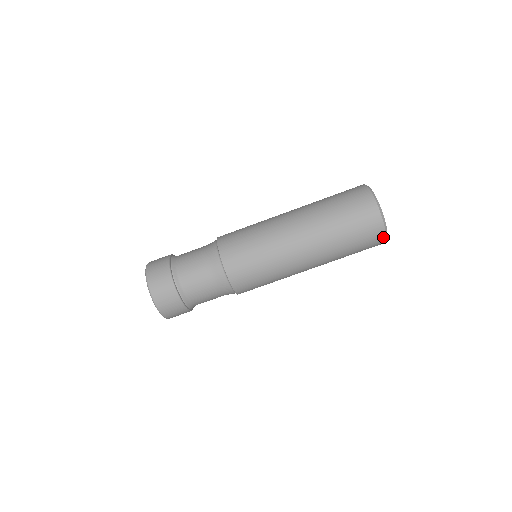
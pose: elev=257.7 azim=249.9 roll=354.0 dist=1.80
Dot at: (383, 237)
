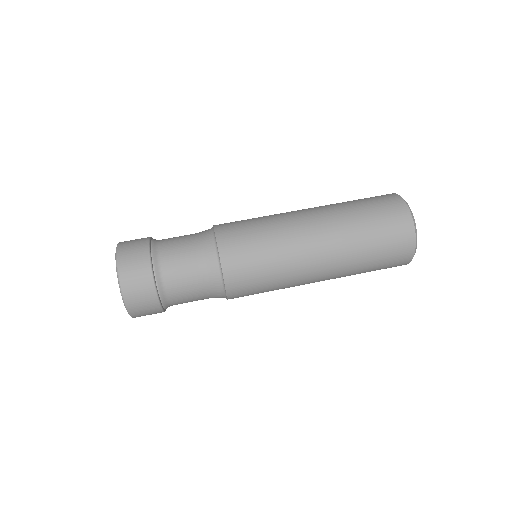
Dot at: (412, 249)
